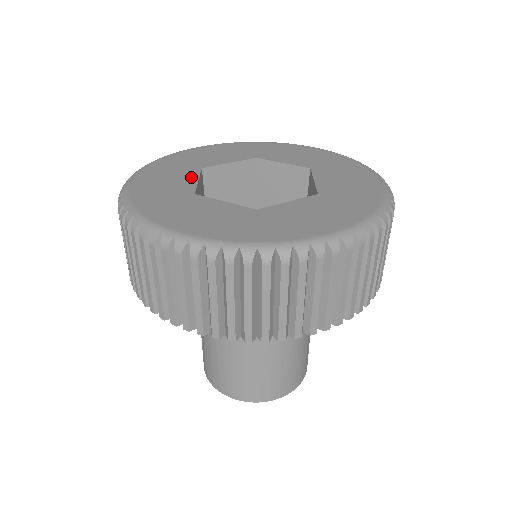
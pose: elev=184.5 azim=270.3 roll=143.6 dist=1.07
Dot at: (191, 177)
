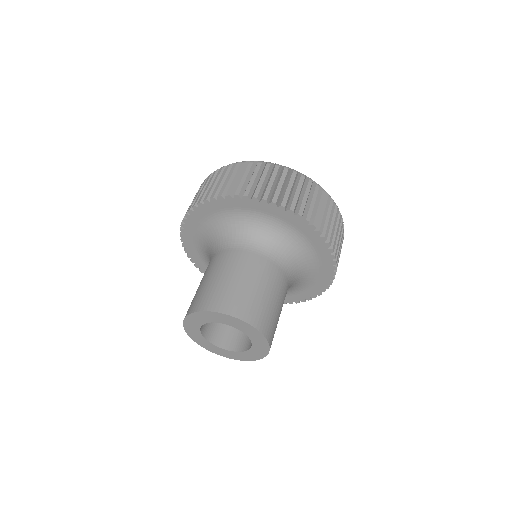
Dot at: occluded
